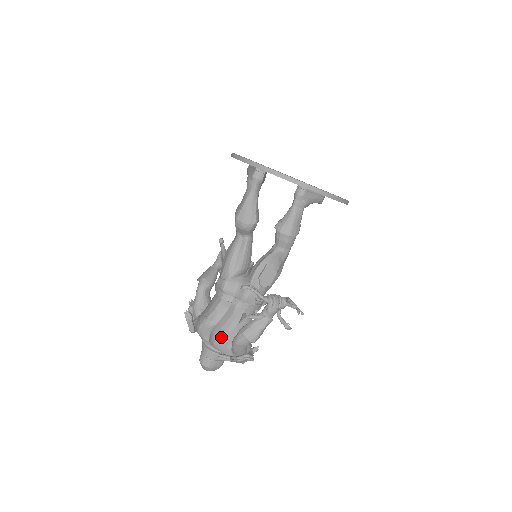
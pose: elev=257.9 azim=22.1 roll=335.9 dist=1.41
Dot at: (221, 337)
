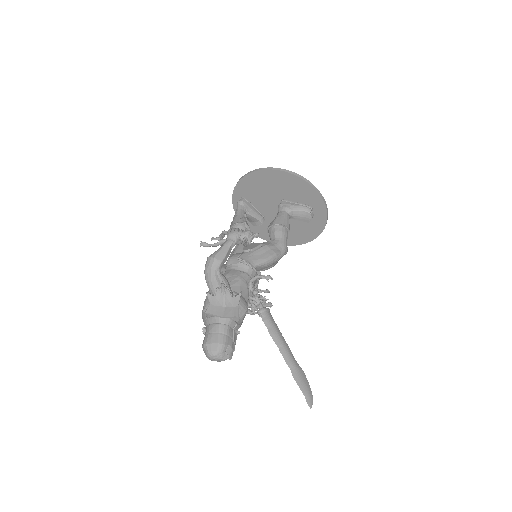
Dot at: occluded
